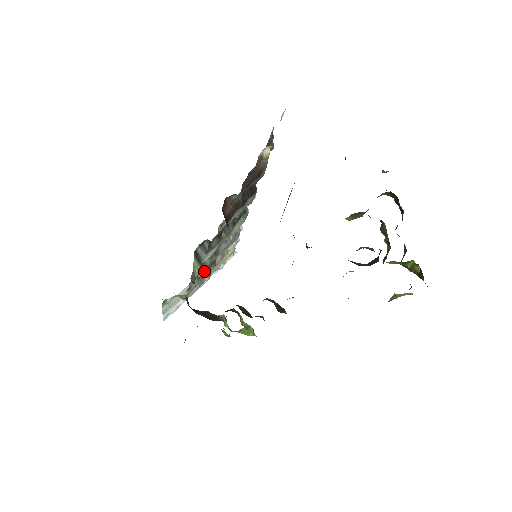
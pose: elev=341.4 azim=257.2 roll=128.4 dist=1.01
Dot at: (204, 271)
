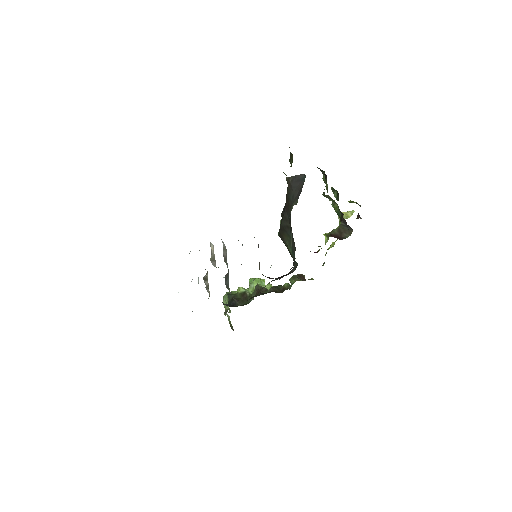
Dot at: occluded
